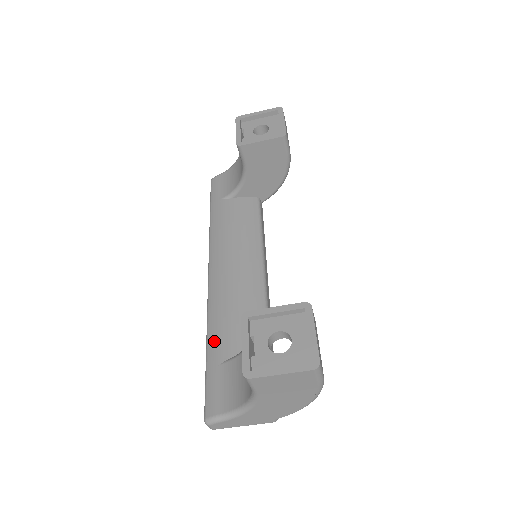
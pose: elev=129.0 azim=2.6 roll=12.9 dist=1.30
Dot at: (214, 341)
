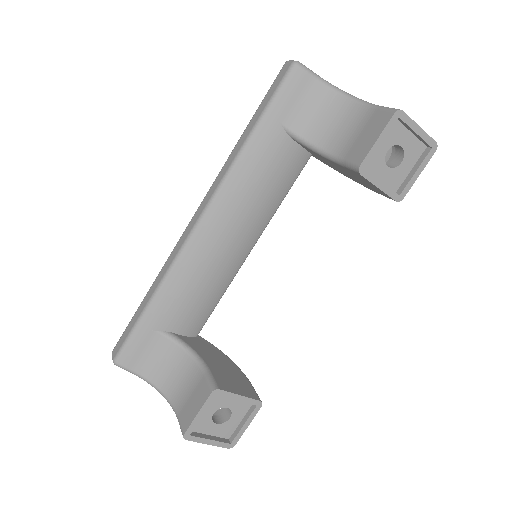
Dot at: (162, 305)
